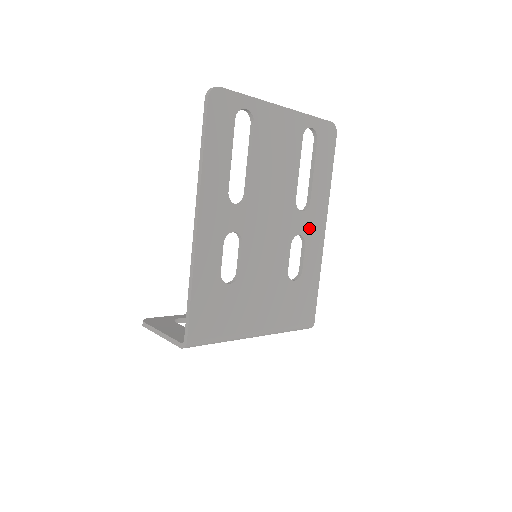
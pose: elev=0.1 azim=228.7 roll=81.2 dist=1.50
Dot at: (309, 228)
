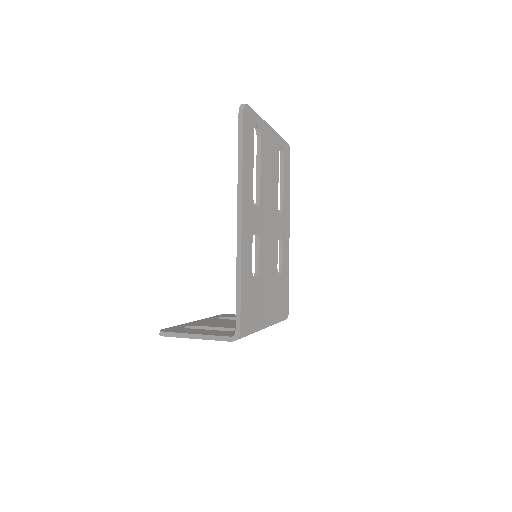
Dot at: (283, 231)
